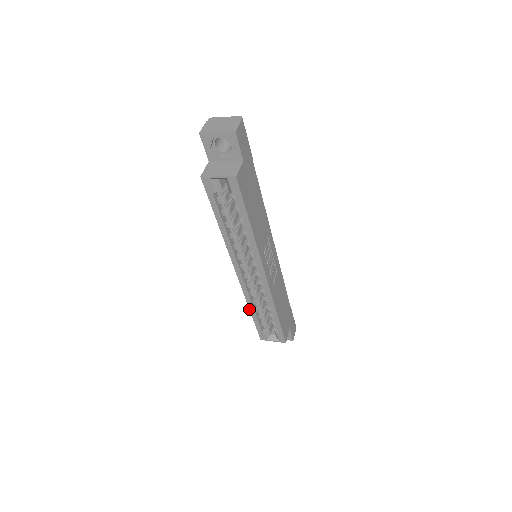
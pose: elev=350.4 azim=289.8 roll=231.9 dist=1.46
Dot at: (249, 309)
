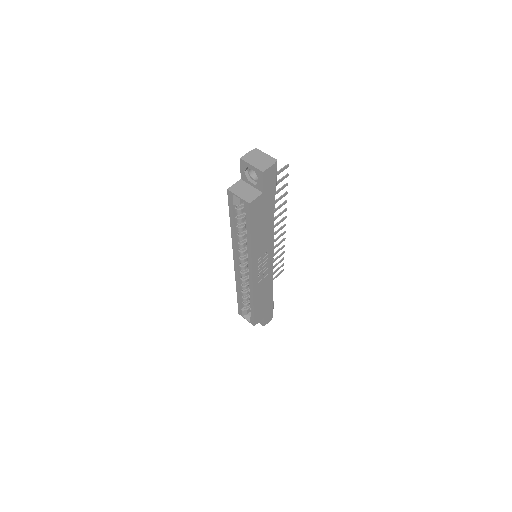
Dot at: (236, 289)
